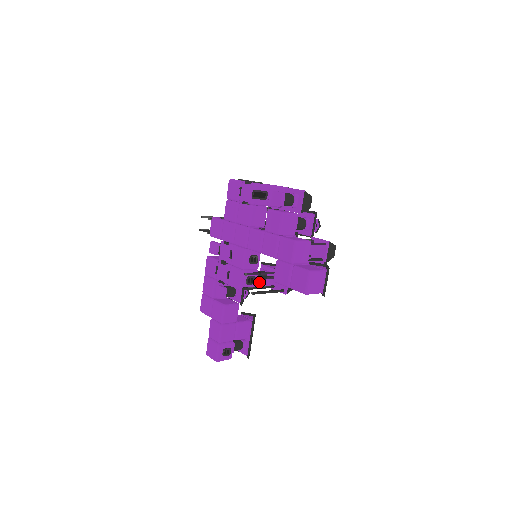
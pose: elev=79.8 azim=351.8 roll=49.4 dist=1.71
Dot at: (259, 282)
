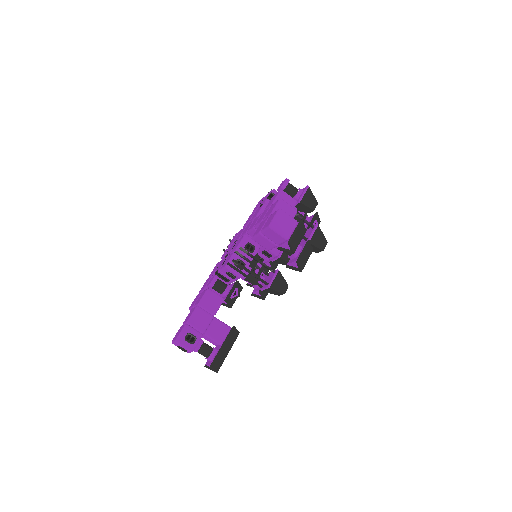
Dot at: (253, 291)
